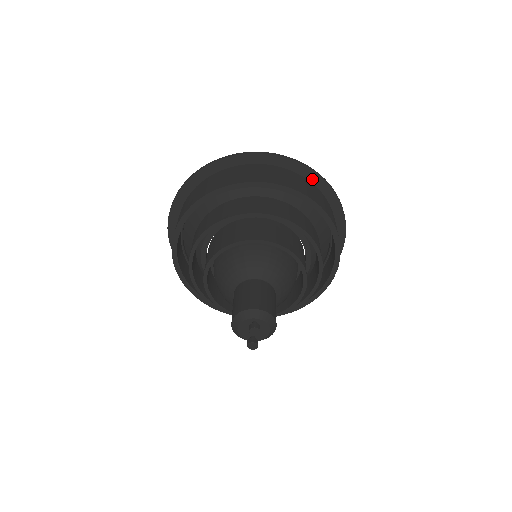
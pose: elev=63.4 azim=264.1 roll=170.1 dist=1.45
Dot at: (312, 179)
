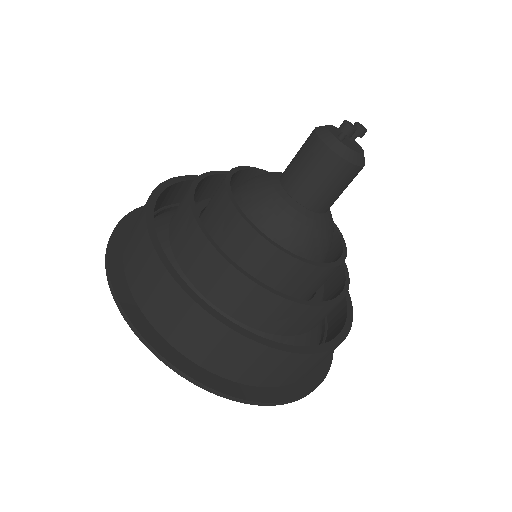
Dot at: occluded
